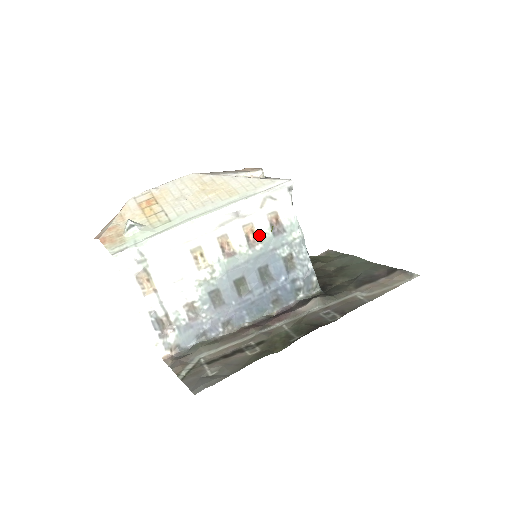
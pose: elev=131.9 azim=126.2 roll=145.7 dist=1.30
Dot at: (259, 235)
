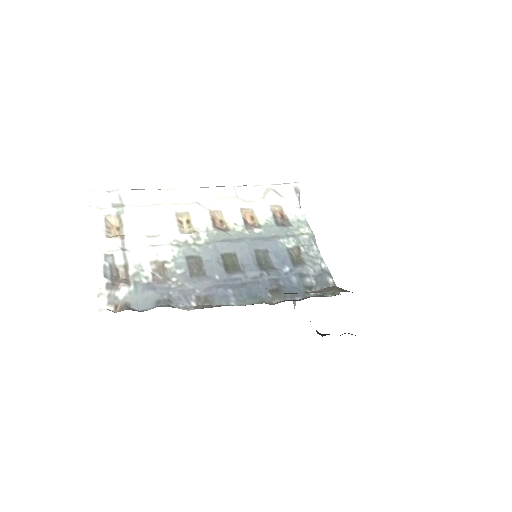
Dot at: (259, 221)
